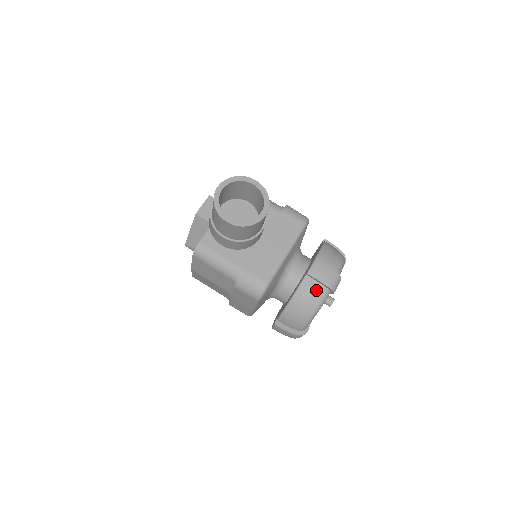
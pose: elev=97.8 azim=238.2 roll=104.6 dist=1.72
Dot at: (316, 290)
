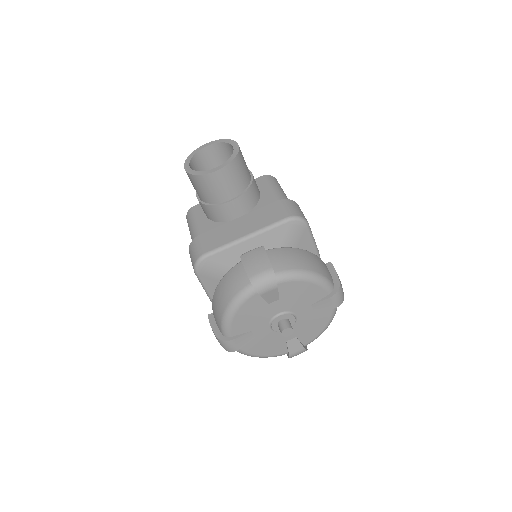
Dot at: (240, 279)
